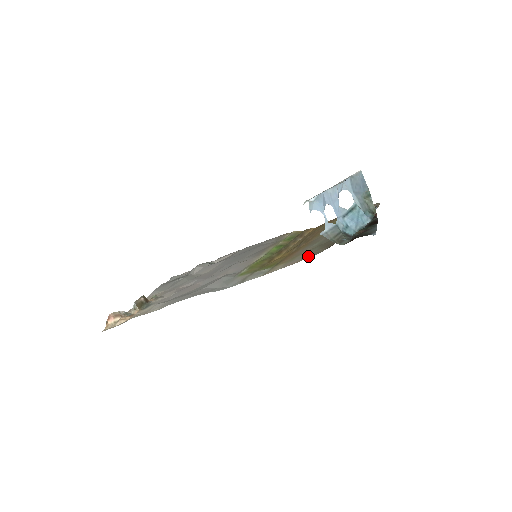
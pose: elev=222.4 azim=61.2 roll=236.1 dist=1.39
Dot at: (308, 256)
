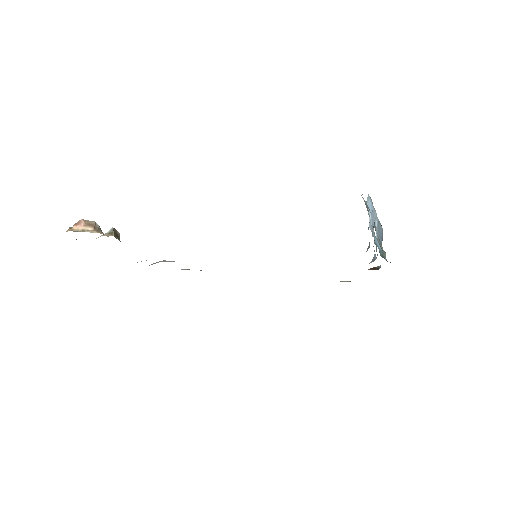
Dot at: occluded
